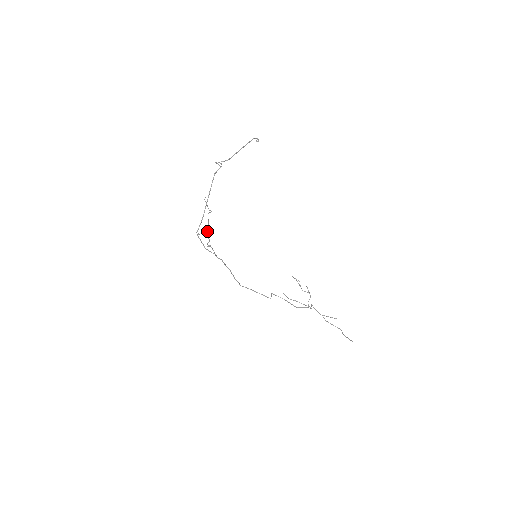
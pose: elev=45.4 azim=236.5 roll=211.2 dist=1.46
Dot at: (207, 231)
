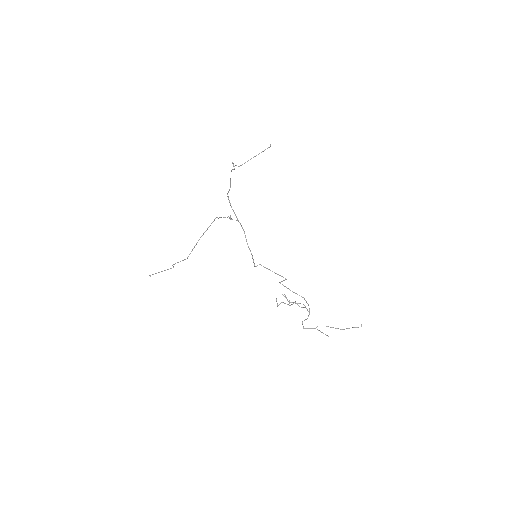
Dot at: (219, 217)
